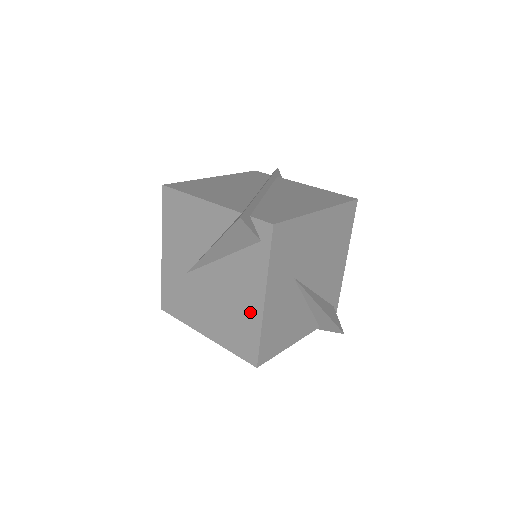
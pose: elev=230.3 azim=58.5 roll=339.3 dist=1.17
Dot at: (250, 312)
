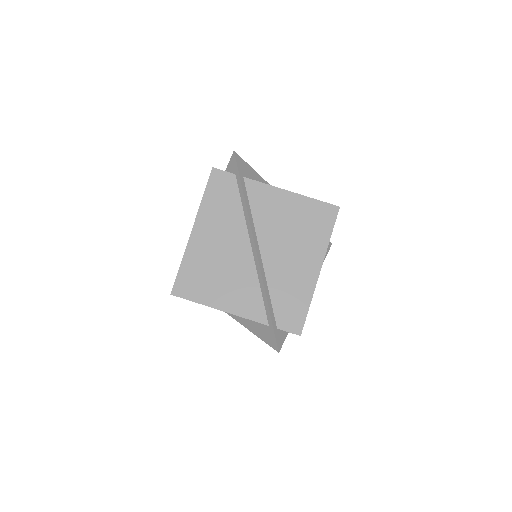
Dot at: occluded
